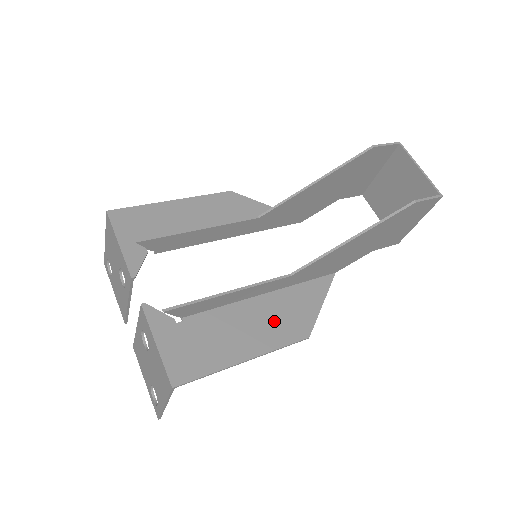
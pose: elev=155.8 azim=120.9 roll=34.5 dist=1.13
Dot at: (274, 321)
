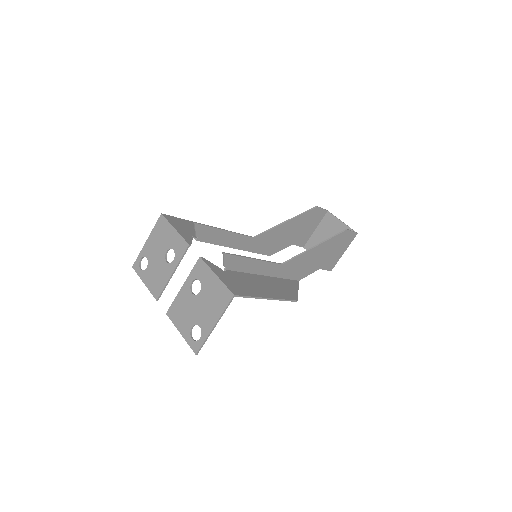
Dot at: (276, 288)
